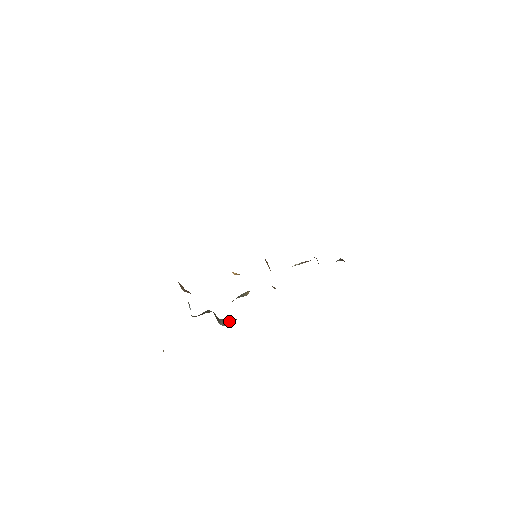
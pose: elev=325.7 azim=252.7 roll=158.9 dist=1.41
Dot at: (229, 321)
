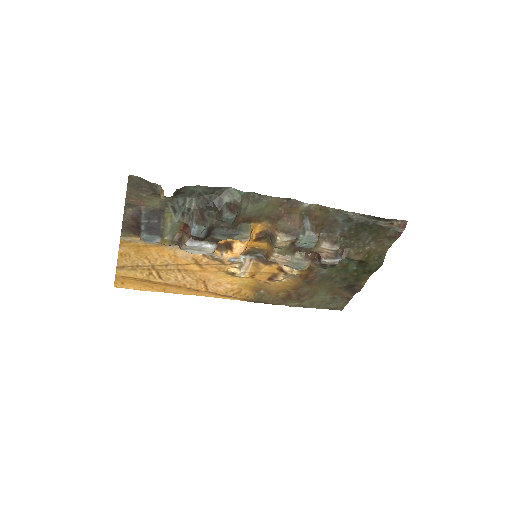
Dot at: (231, 204)
